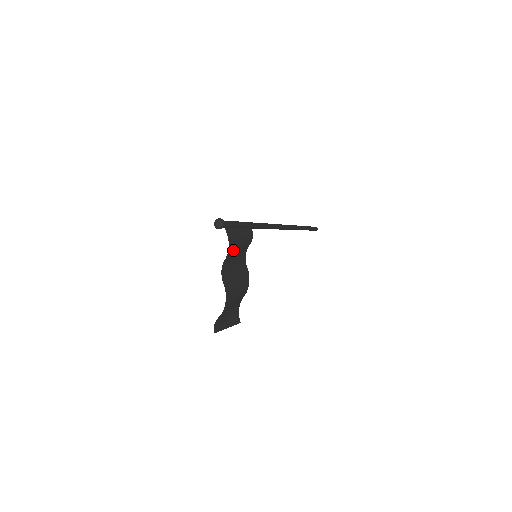
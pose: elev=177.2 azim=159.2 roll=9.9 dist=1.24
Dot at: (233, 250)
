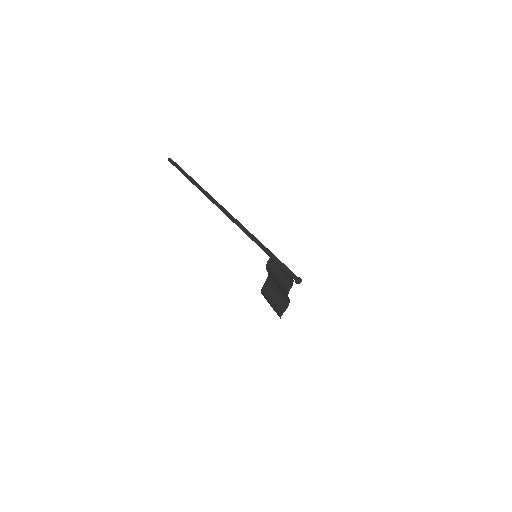
Dot at: (287, 279)
